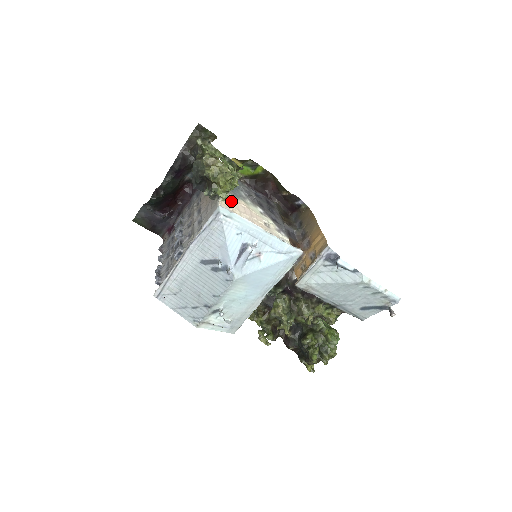
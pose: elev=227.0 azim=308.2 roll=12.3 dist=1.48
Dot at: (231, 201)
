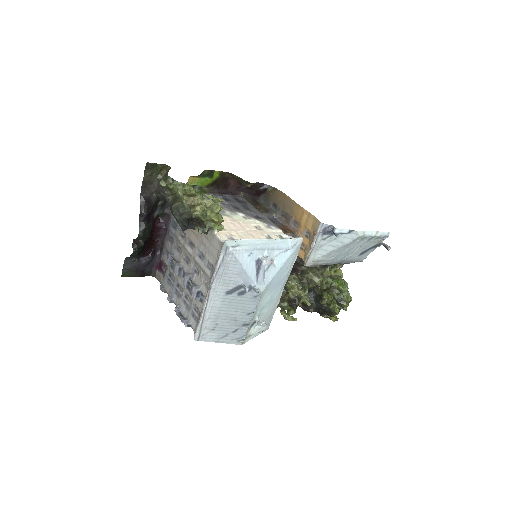
Dot at: occluded
